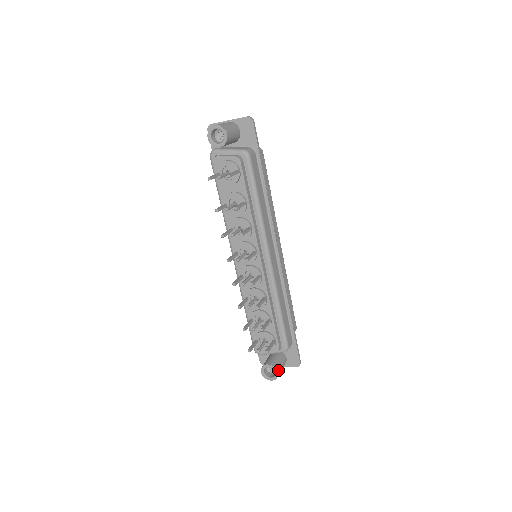
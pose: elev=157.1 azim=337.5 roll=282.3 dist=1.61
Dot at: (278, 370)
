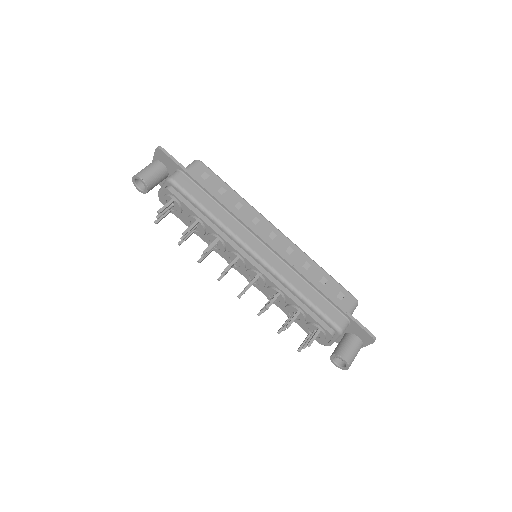
Dot at: (345, 356)
